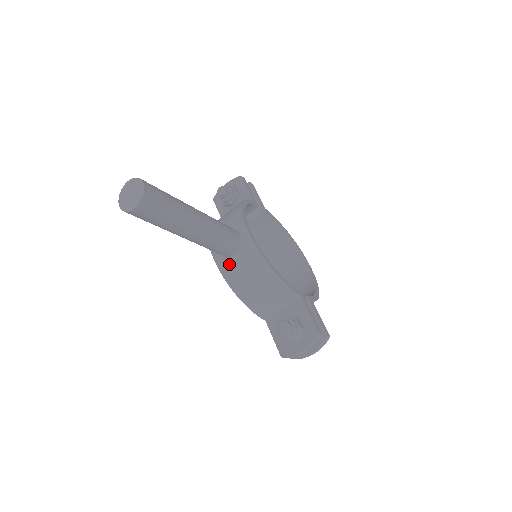
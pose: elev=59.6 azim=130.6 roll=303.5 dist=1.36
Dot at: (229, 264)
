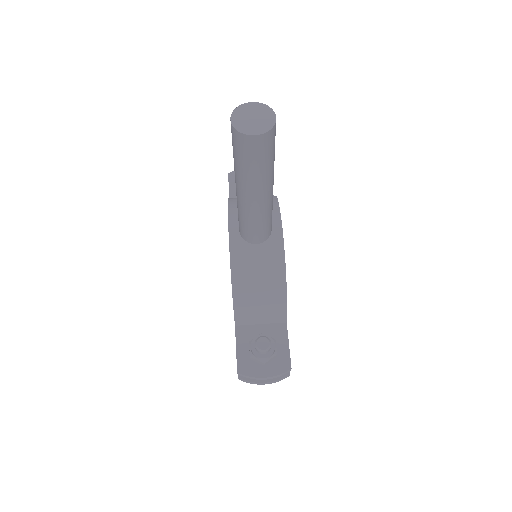
Dot at: (244, 249)
